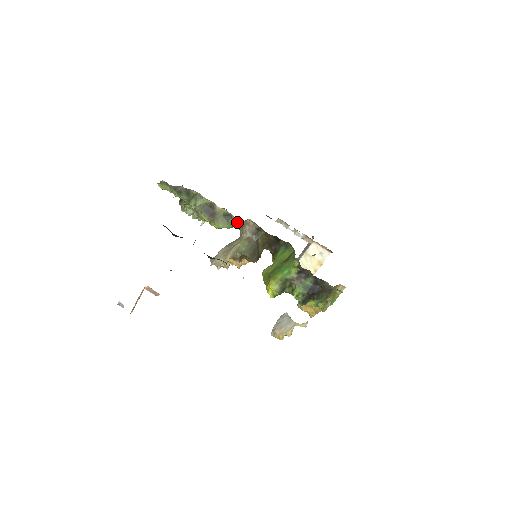
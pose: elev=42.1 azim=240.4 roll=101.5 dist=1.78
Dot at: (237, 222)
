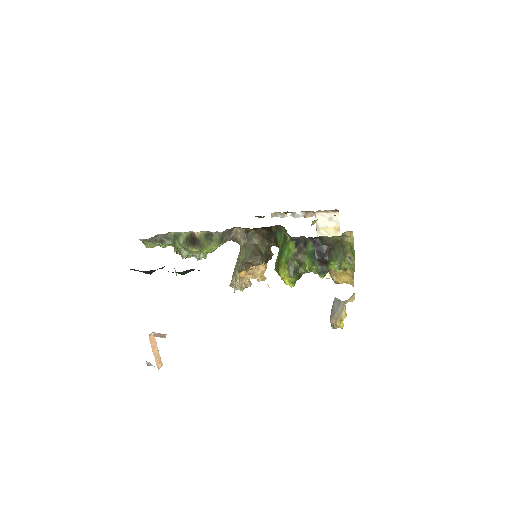
Dot at: (220, 236)
